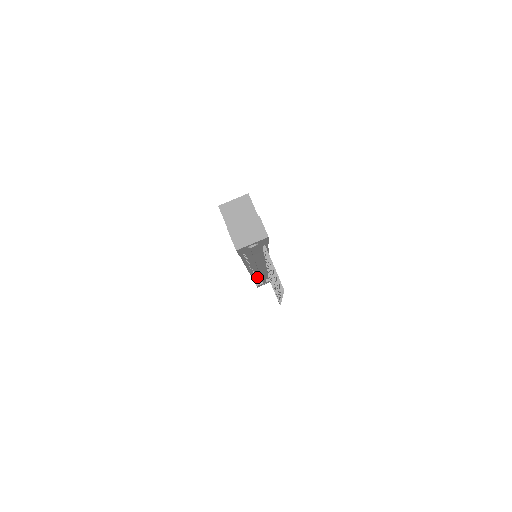
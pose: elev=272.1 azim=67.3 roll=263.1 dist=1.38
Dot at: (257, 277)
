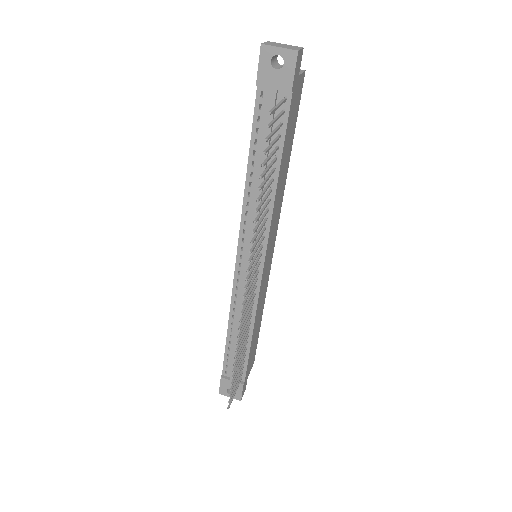
Dot at: (234, 327)
